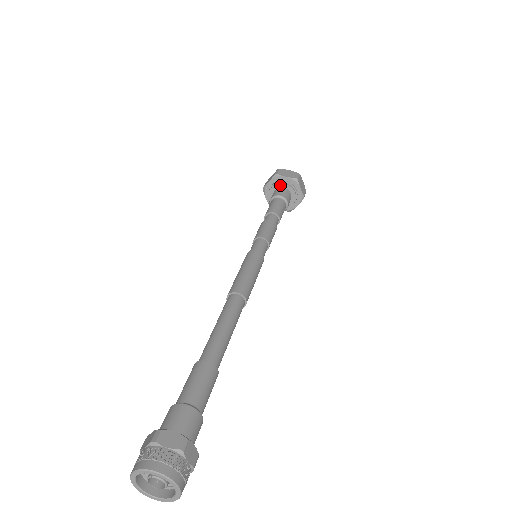
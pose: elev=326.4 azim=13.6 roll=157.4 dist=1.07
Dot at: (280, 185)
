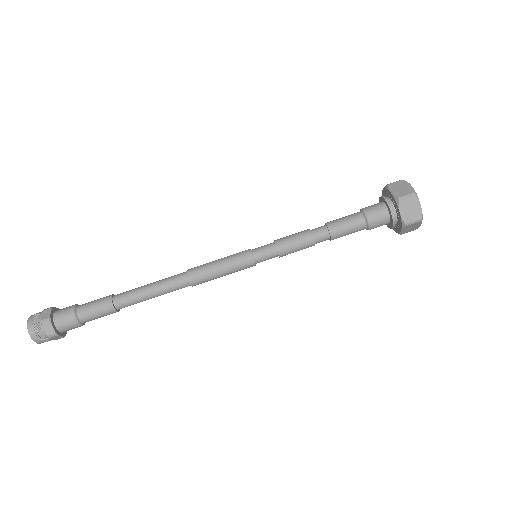
Dot at: (389, 209)
